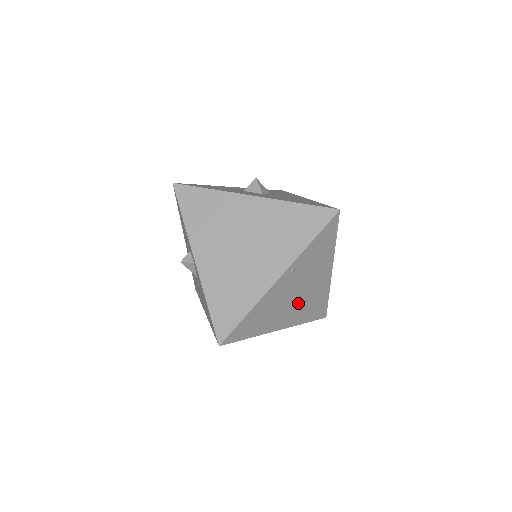
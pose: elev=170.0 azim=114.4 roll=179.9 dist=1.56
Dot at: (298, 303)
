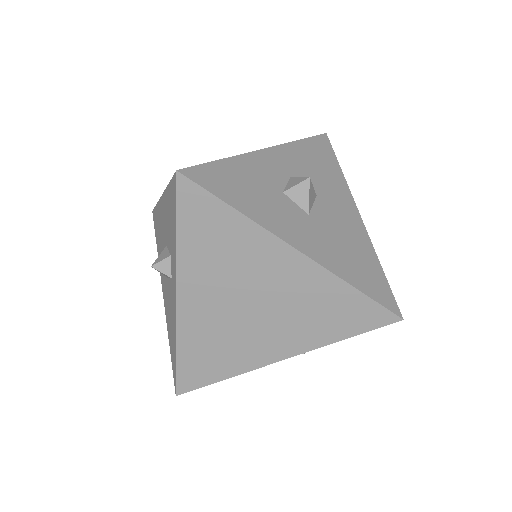
Dot at: occluded
